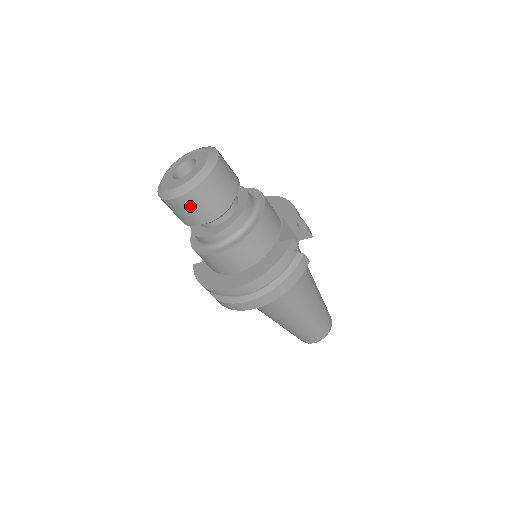
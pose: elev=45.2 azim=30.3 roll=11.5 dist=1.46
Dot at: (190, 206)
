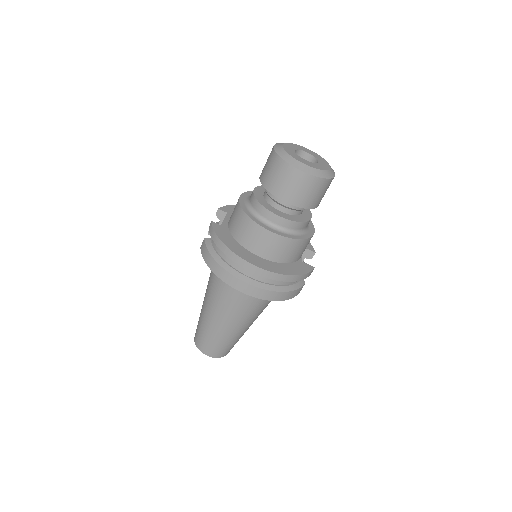
Dot at: (301, 185)
